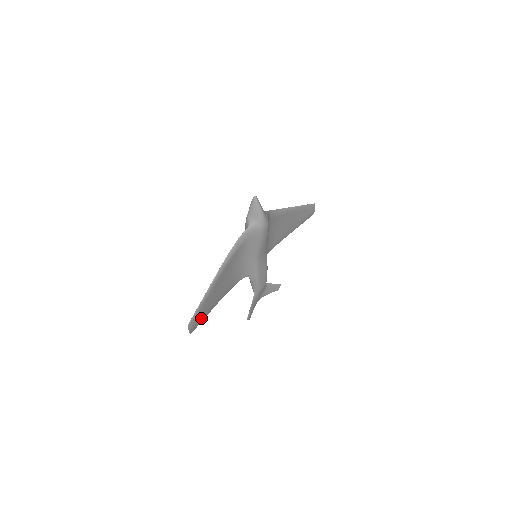
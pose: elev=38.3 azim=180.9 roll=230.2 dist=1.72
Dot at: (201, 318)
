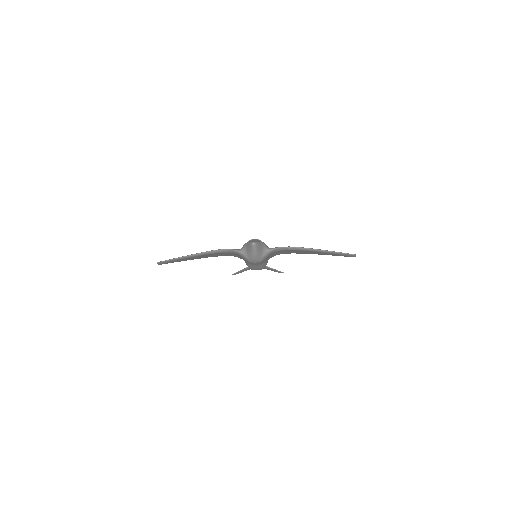
Dot at: occluded
